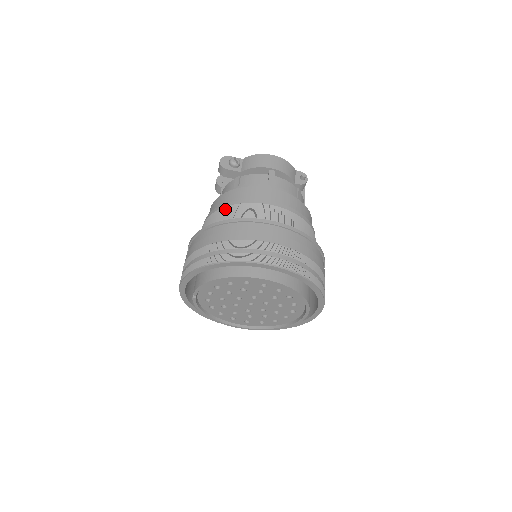
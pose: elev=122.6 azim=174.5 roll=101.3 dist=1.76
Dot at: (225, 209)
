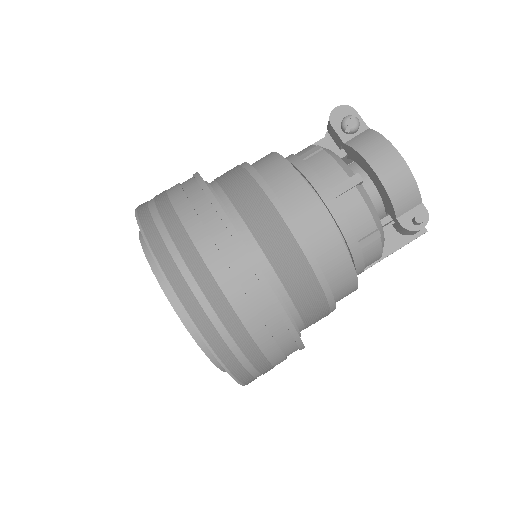
Dot at: (242, 173)
